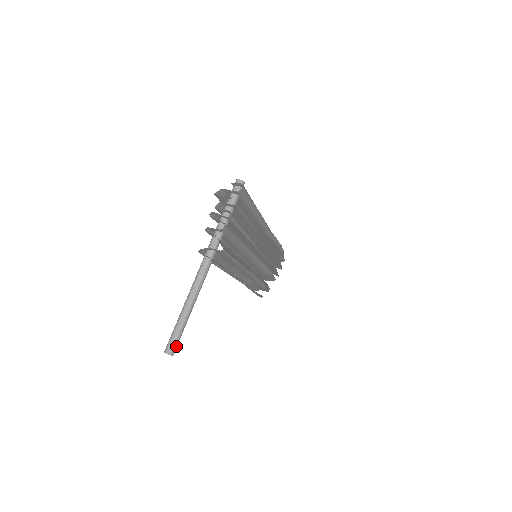
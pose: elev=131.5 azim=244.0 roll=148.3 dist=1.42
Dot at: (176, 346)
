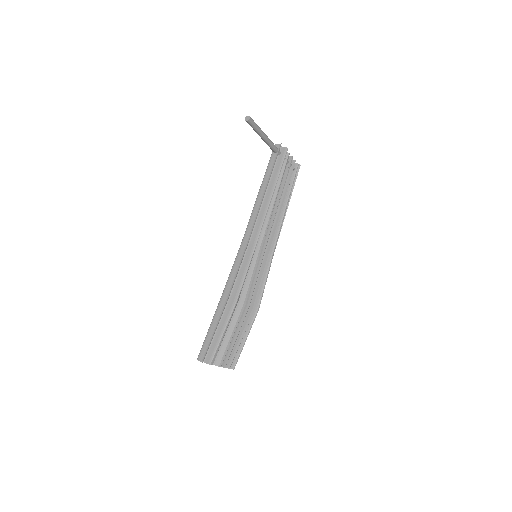
Dot at: (253, 121)
